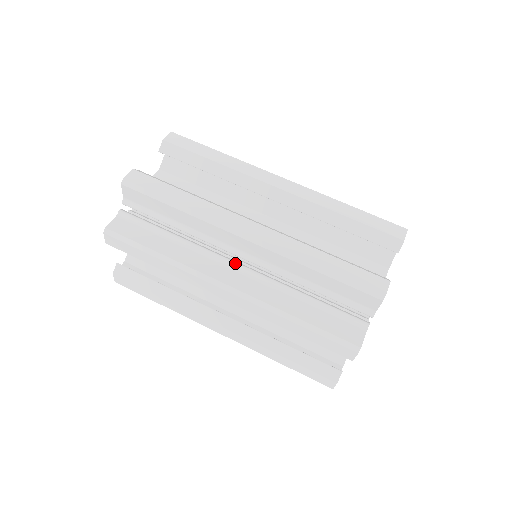
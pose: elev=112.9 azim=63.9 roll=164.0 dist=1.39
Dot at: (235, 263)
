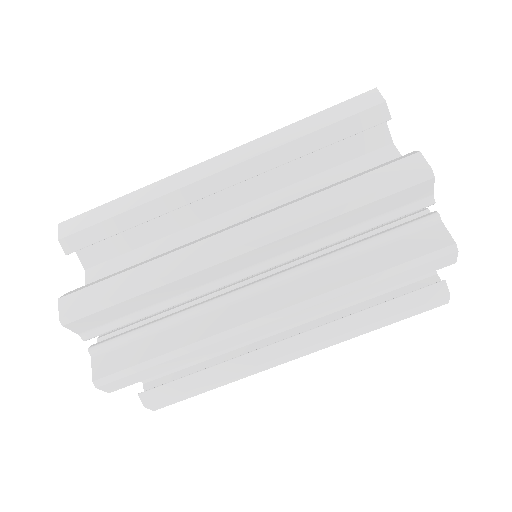
Dot at: (251, 286)
